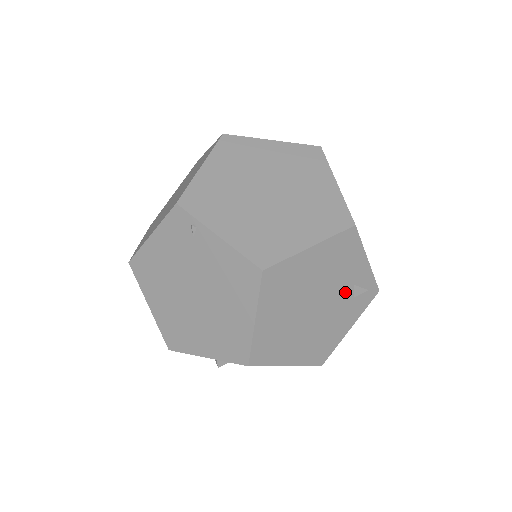
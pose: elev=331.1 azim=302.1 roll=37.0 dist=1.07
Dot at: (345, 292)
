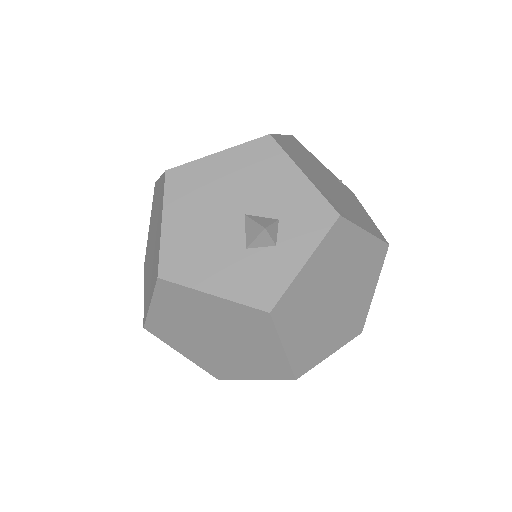
Dot at: occluded
